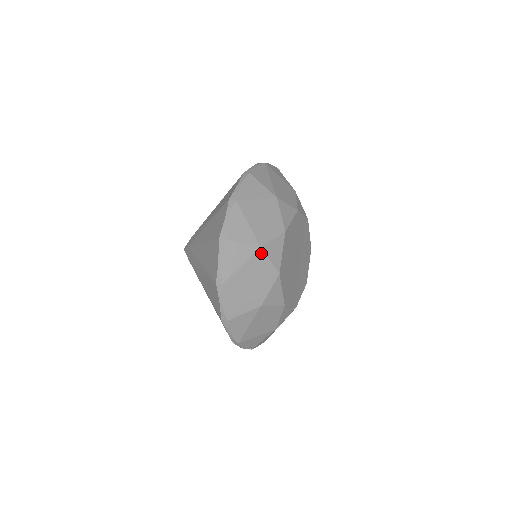
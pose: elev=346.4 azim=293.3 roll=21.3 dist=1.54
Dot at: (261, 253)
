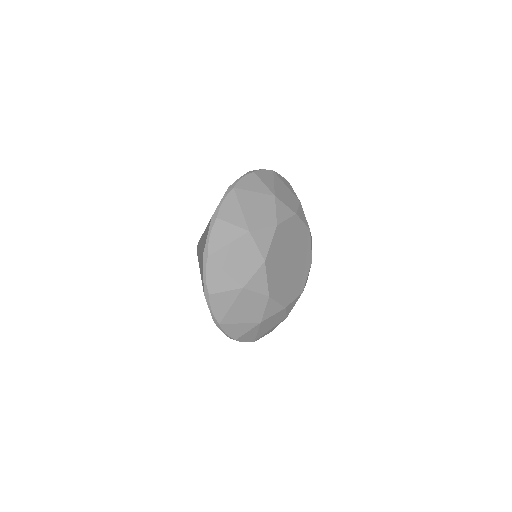
Dot at: (249, 237)
